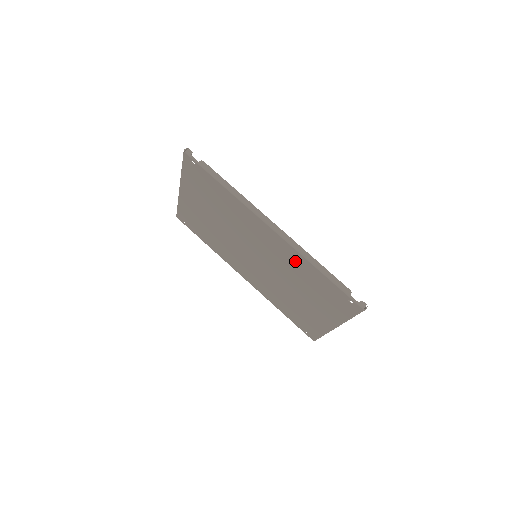
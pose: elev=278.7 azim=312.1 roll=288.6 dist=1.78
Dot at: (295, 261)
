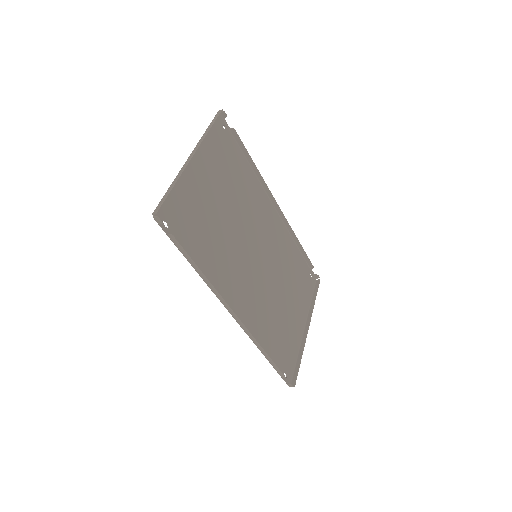
Dot at: (258, 325)
